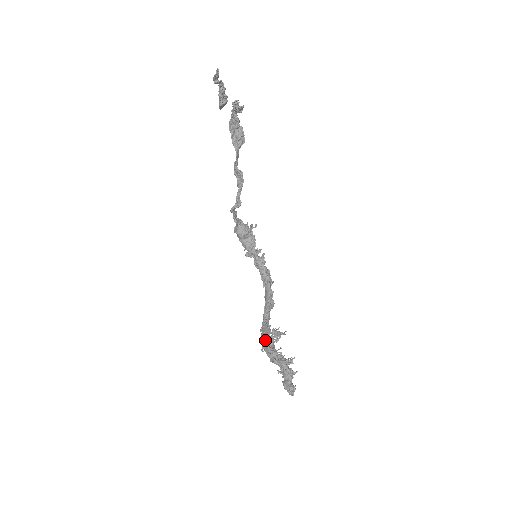
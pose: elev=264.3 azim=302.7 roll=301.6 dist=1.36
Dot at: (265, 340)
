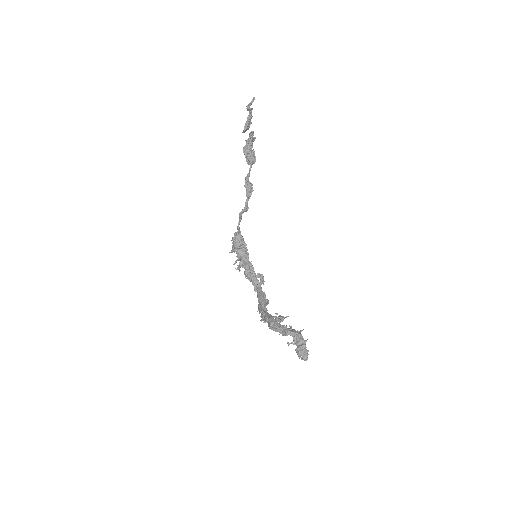
Dot at: (272, 319)
